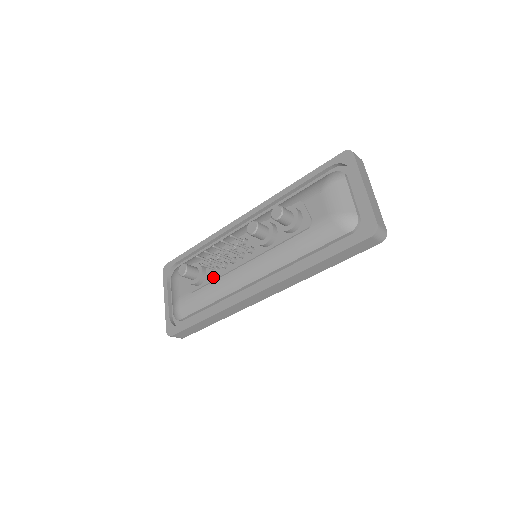
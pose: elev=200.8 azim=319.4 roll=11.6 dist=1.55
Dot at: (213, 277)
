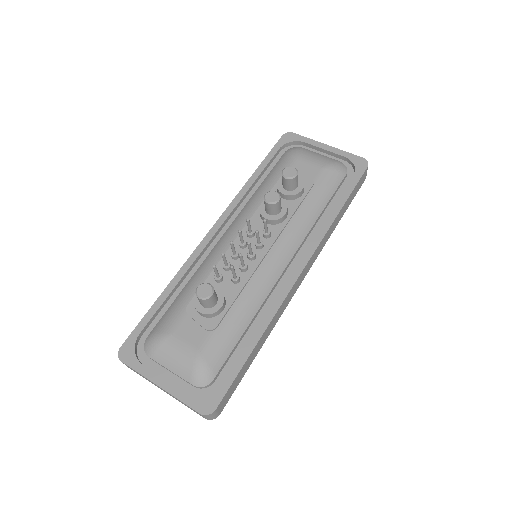
Dot at: (237, 289)
